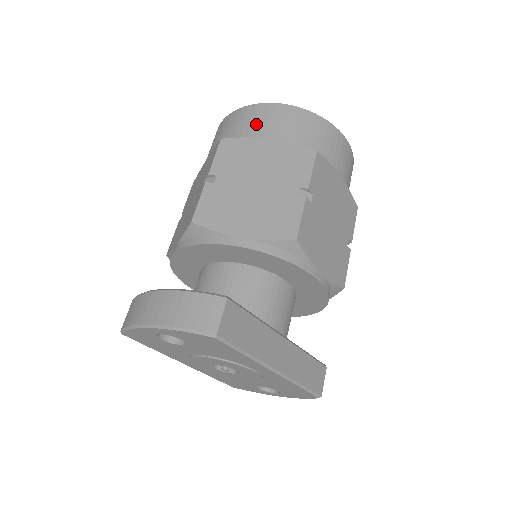
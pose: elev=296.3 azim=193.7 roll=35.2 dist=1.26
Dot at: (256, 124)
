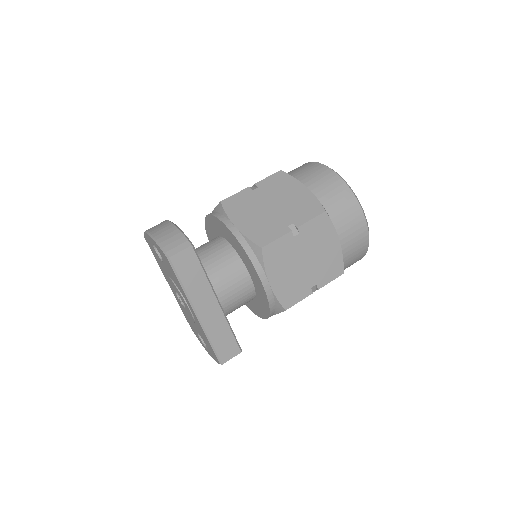
Dot at: (309, 175)
